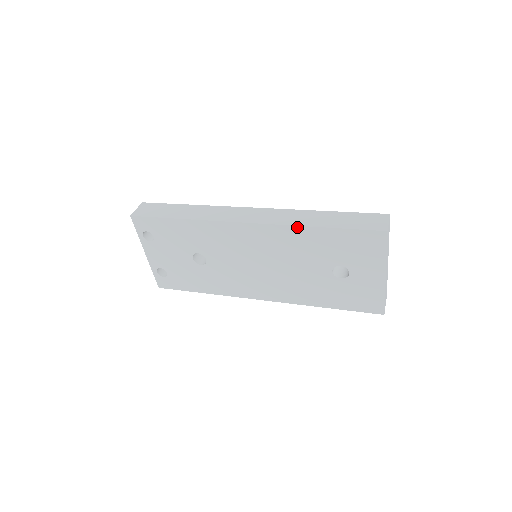
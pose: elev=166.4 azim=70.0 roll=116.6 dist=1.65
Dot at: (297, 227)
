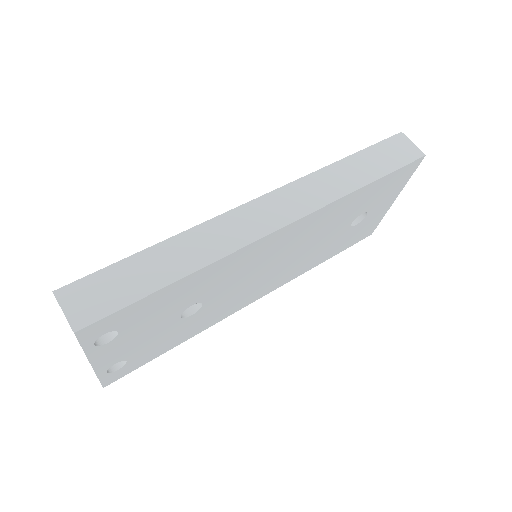
Dot at: (344, 197)
